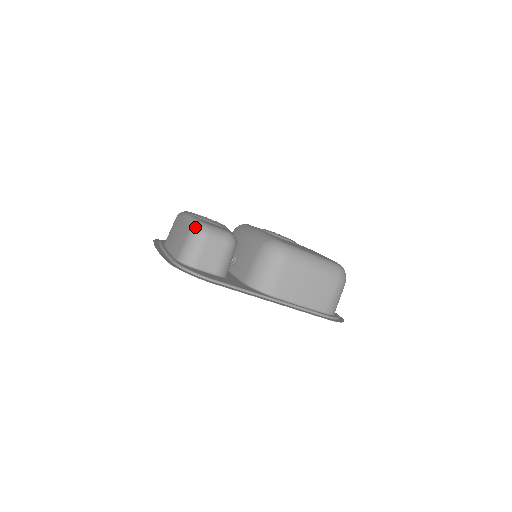
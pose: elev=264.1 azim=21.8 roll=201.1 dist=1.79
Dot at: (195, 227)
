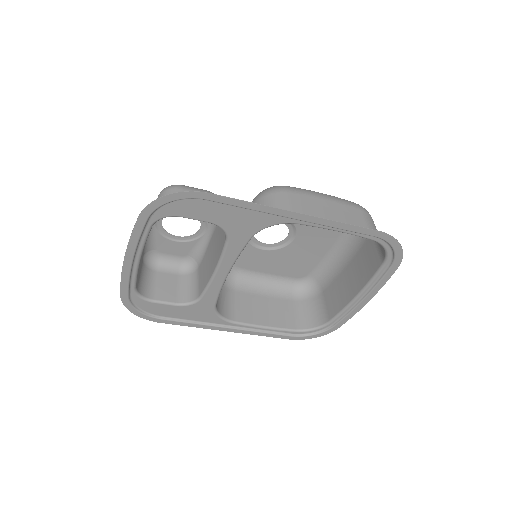
Dot at: (163, 189)
